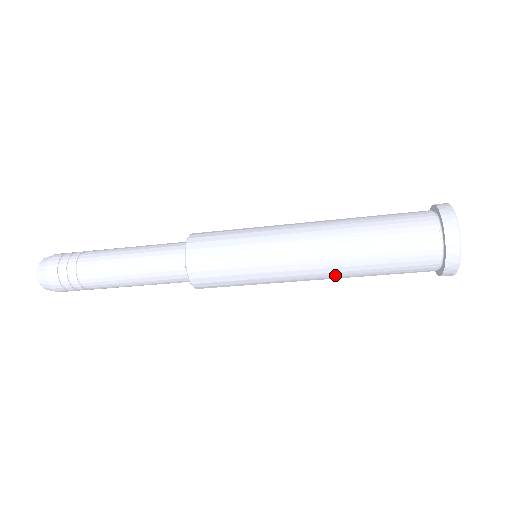
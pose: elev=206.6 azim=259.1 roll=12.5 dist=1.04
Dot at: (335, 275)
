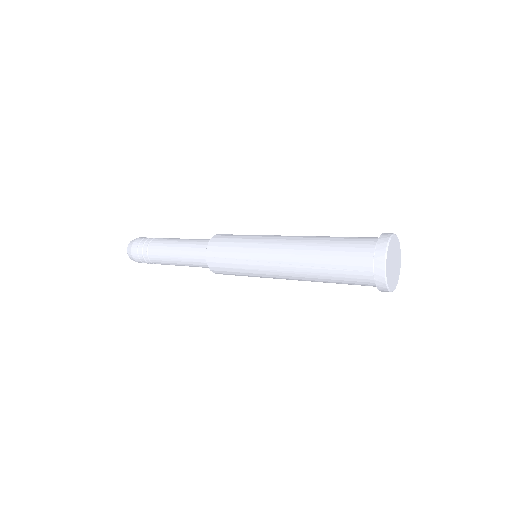
Dot at: (304, 280)
